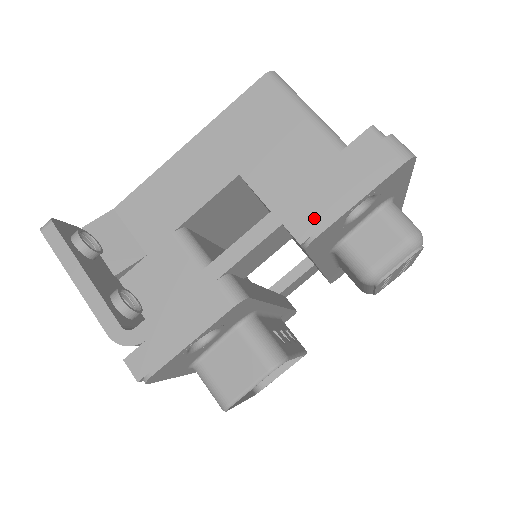
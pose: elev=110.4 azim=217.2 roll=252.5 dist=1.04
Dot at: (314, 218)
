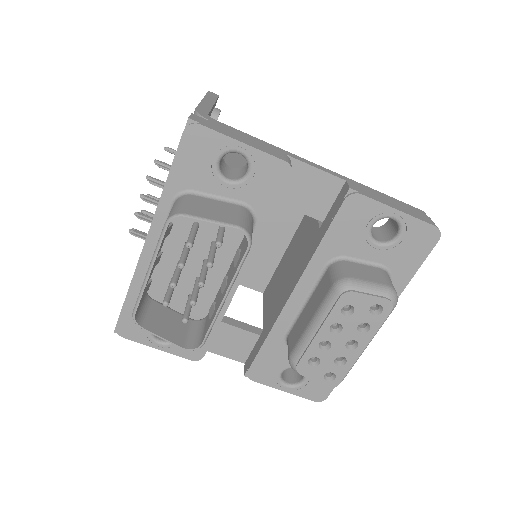
Dot at: (367, 193)
